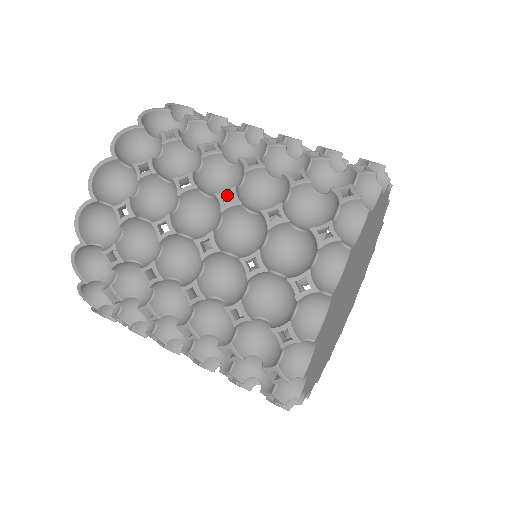
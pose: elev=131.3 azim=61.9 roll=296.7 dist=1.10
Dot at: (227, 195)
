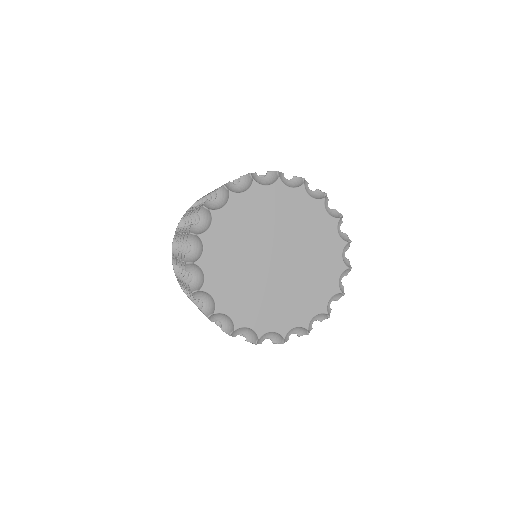
Dot at: occluded
